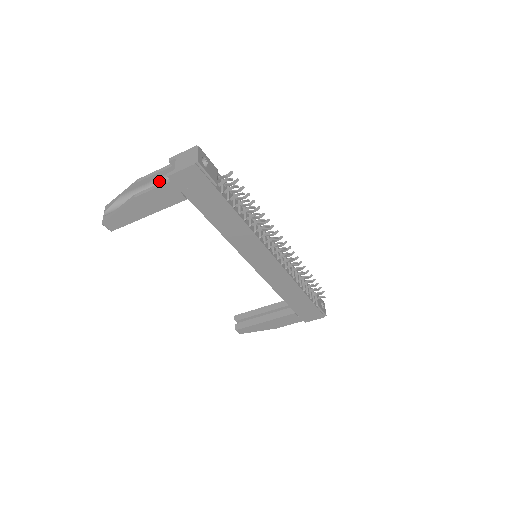
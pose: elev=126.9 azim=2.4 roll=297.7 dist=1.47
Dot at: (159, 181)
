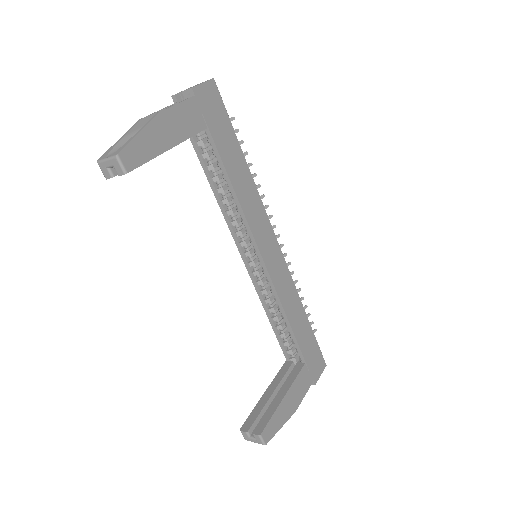
Dot at: occluded
